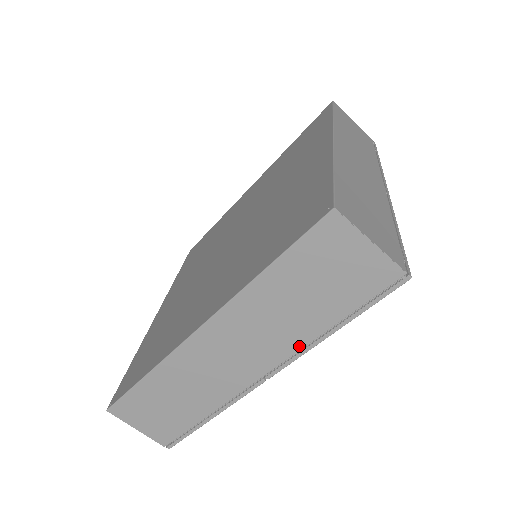
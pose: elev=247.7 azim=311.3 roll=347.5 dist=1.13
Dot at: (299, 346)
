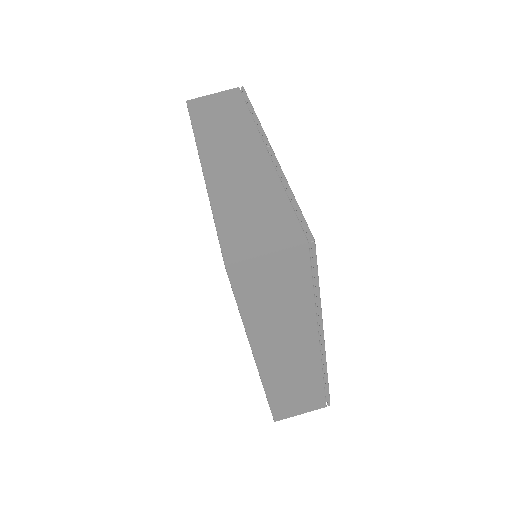
Dot at: (253, 126)
